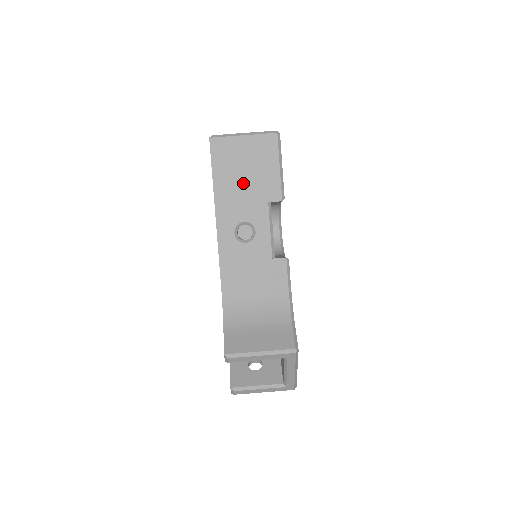
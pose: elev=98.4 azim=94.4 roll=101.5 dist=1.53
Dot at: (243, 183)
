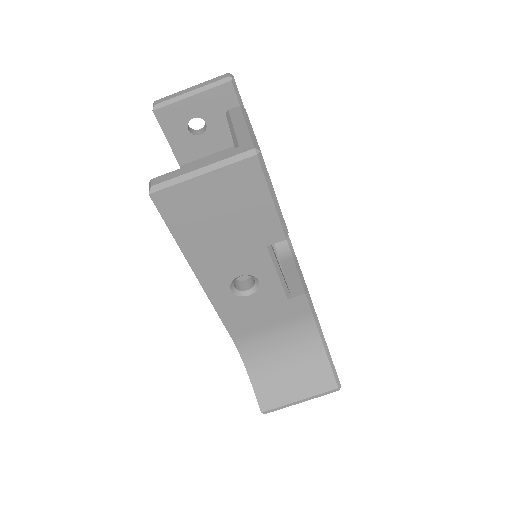
Dot at: (224, 235)
